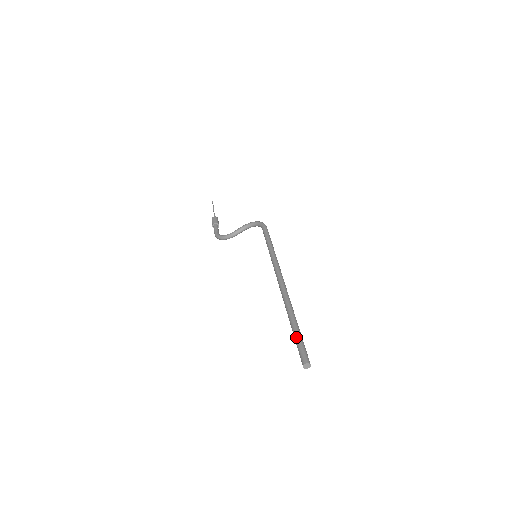
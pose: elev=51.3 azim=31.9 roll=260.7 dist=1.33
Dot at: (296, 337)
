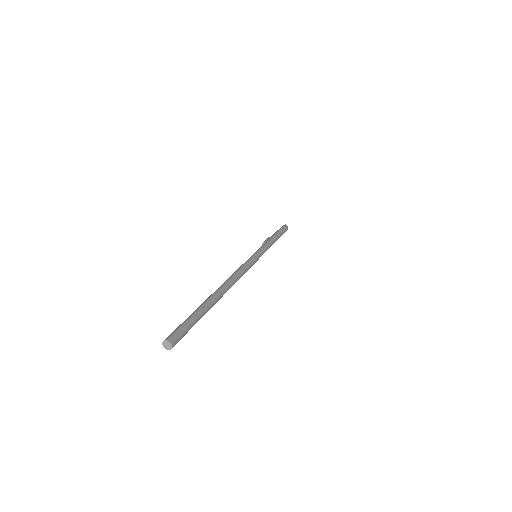
Dot at: occluded
